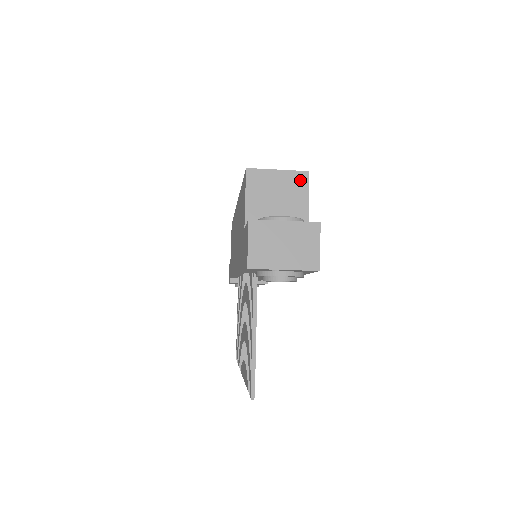
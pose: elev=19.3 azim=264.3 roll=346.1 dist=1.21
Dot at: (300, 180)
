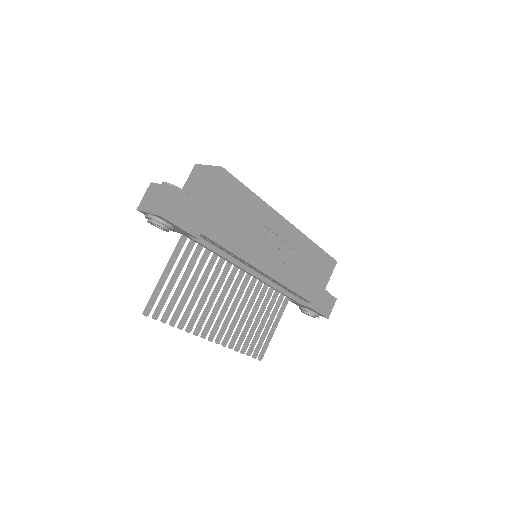
Dot at: (215, 172)
